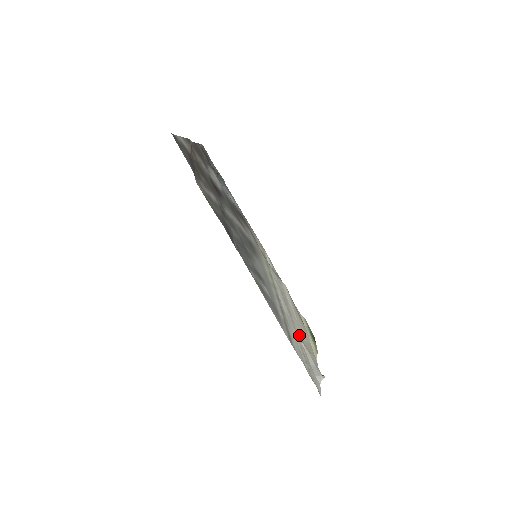
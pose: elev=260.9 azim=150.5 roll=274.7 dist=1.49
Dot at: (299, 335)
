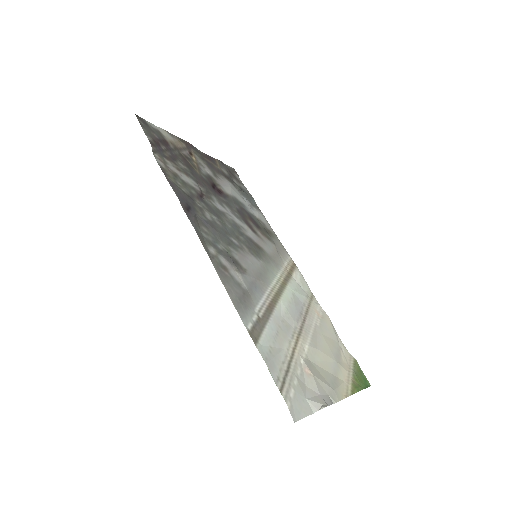
Dot at: (306, 353)
